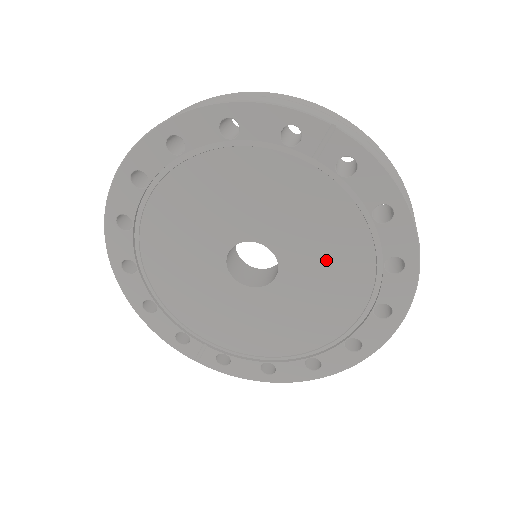
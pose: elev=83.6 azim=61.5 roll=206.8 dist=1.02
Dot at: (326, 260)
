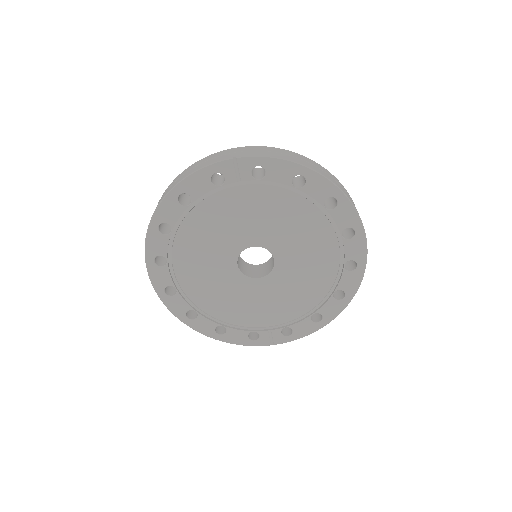
Dot at: (292, 229)
